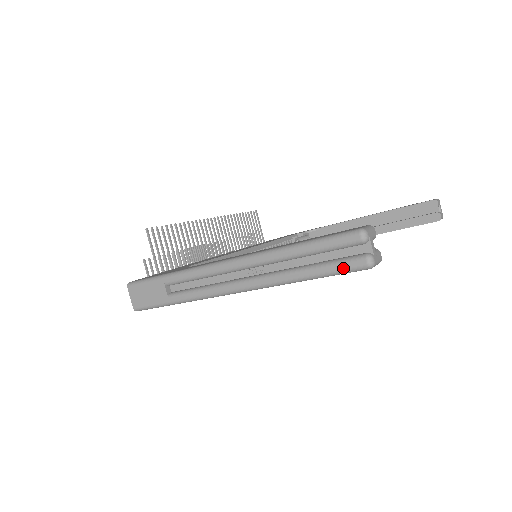
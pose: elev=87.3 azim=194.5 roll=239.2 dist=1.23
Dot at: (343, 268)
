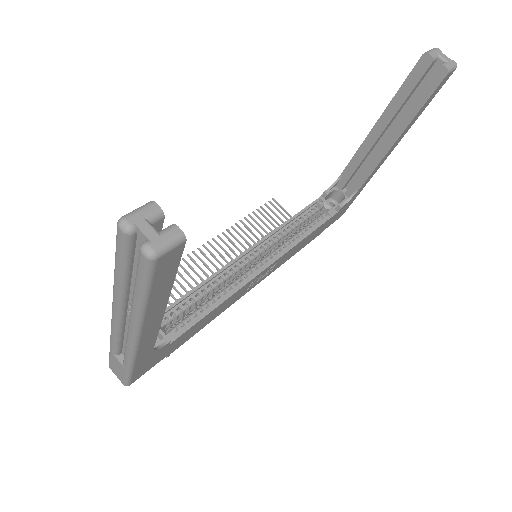
Dot at: (141, 274)
